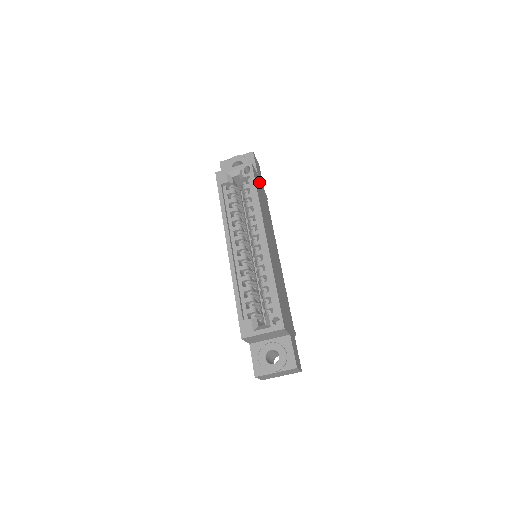
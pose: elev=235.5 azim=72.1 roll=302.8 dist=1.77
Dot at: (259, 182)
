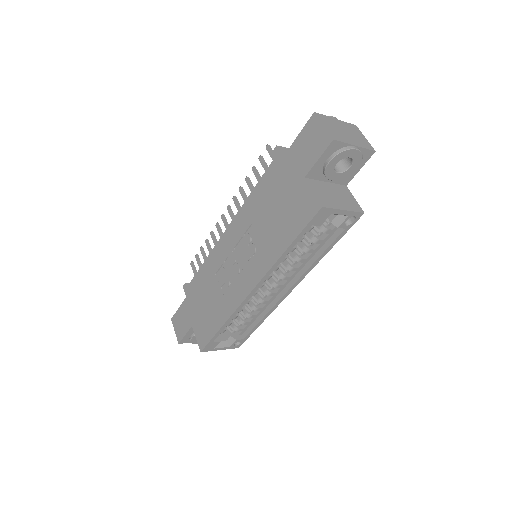
Dot at: occluded
